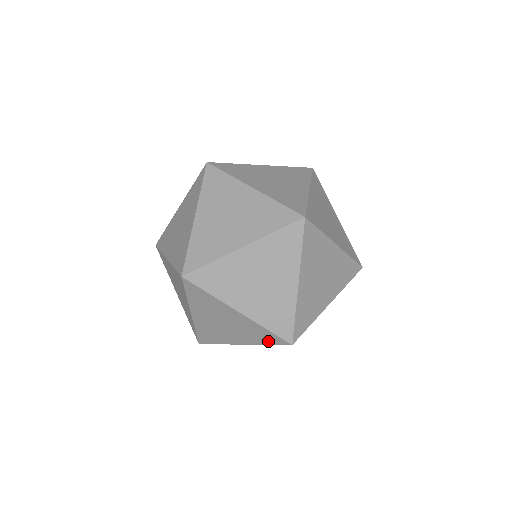
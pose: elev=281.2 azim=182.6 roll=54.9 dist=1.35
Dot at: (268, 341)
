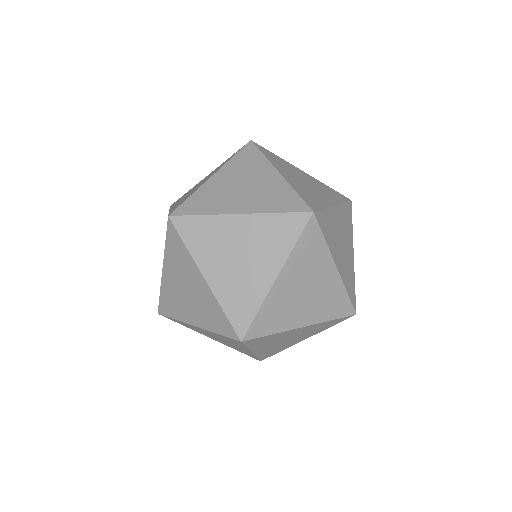
Dot at: (336, 313)
